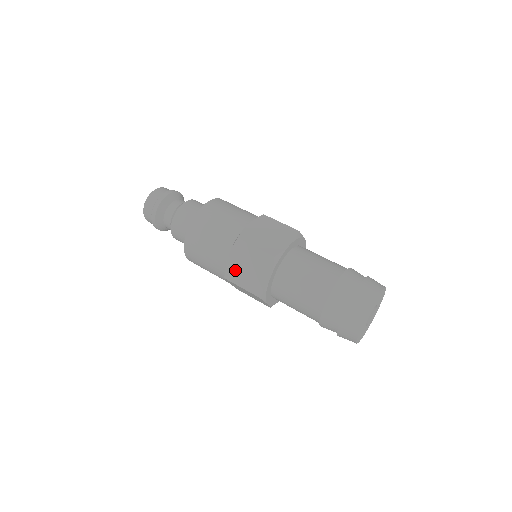
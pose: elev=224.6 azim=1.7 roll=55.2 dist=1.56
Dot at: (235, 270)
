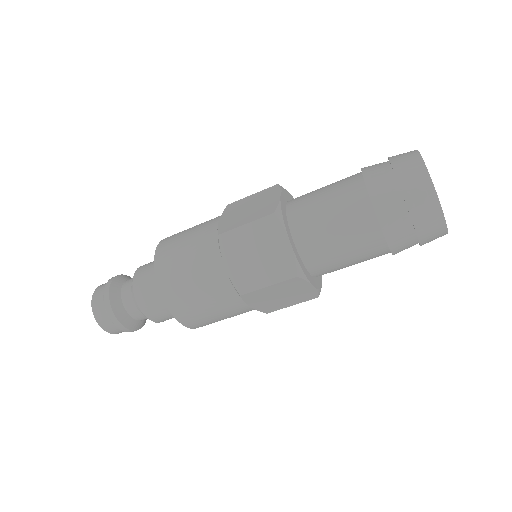
Dot at: (244, 274)
